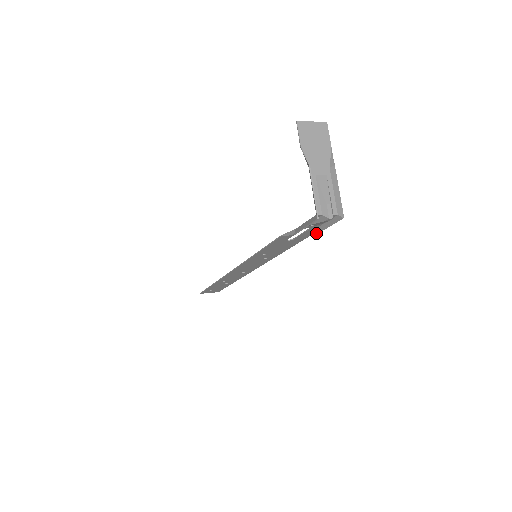
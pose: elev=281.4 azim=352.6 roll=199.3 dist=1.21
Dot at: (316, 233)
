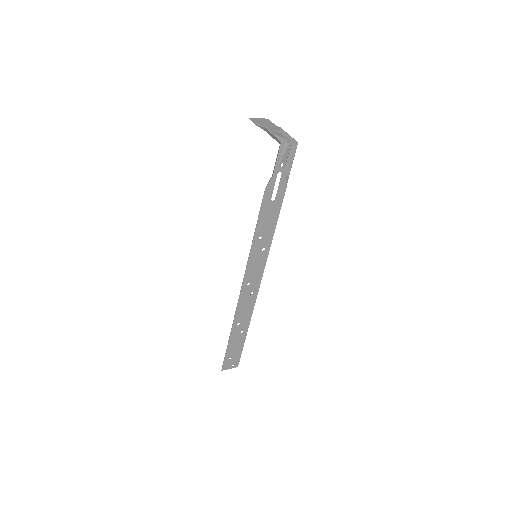
Dot at: (288, 178)
